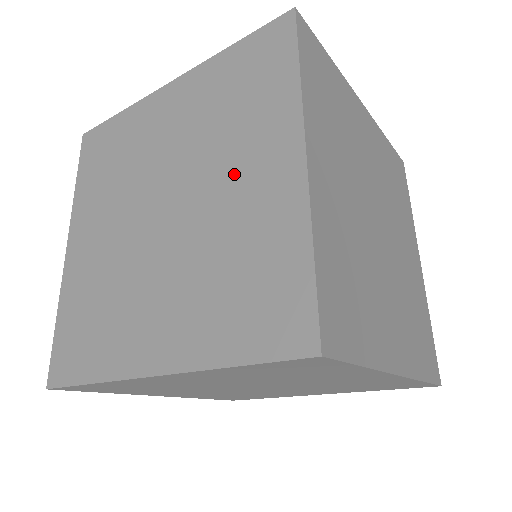
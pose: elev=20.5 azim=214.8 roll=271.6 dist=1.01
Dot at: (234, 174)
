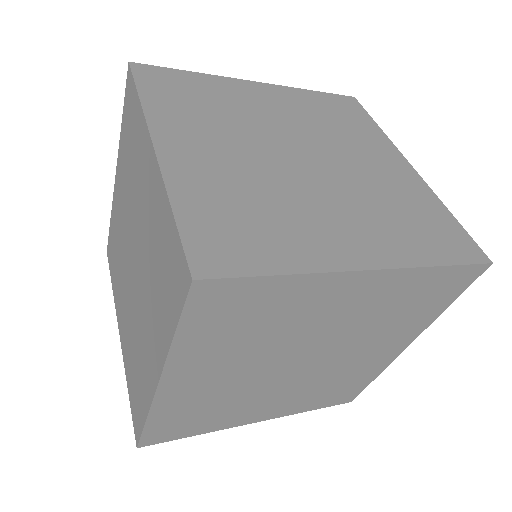
Dot at: (146, 319)
